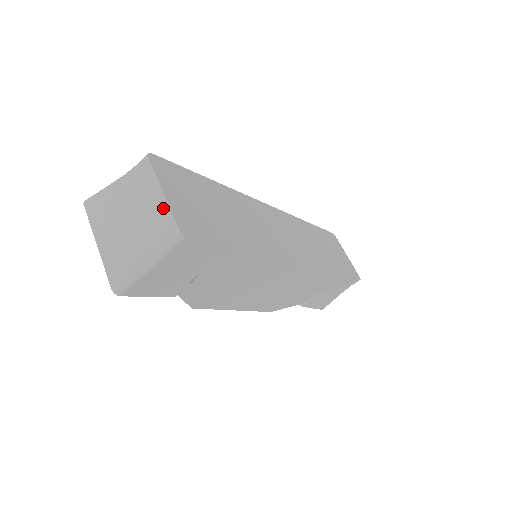
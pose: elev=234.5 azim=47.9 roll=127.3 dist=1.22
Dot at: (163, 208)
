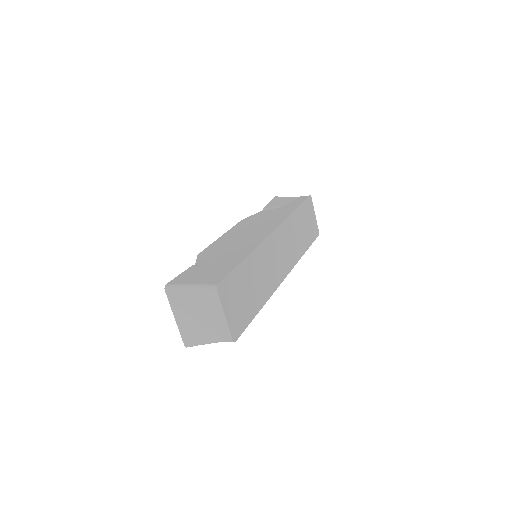
Dot at: (224, 324)
